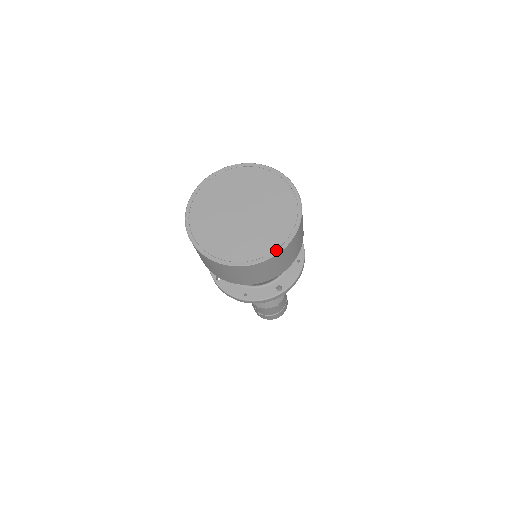
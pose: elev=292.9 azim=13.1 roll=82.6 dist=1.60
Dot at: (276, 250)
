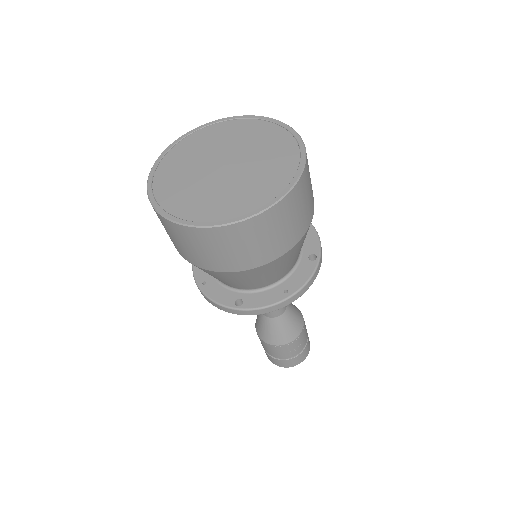
Dot at: (205, 222)
